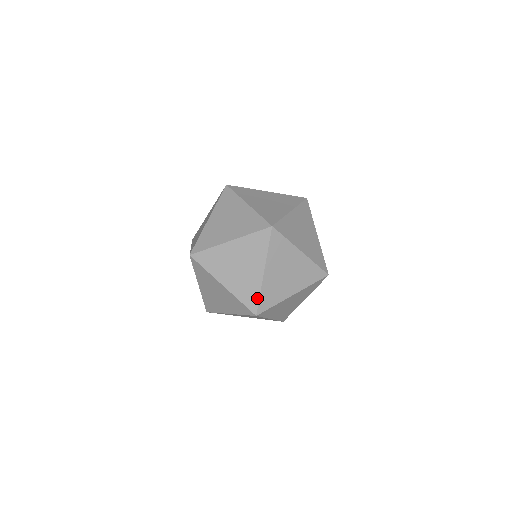
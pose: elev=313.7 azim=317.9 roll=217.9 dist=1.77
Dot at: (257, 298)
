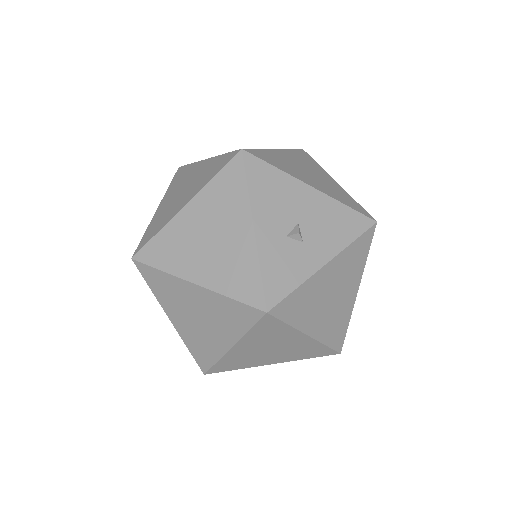
Dot at: (190, 352)
